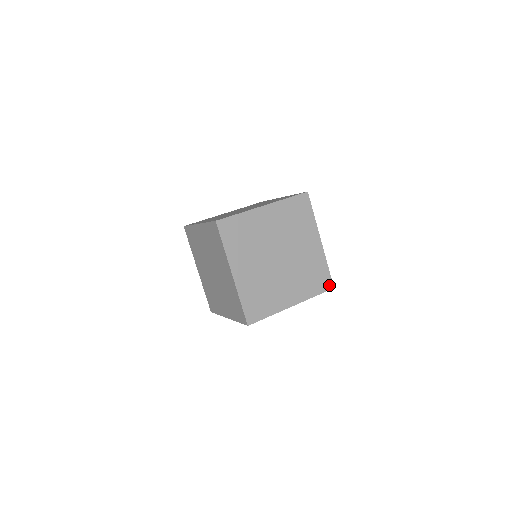
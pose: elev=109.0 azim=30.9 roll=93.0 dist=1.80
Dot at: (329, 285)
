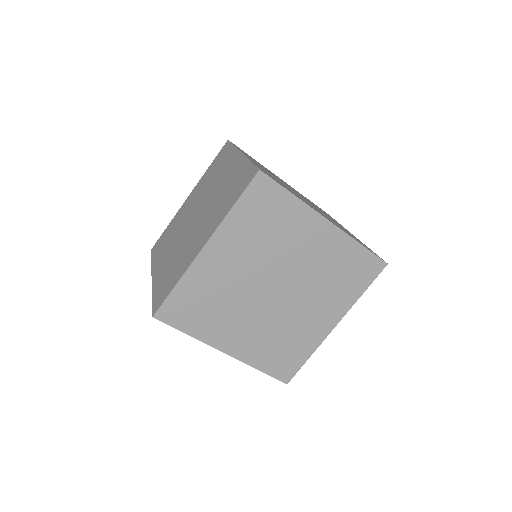
Dot at: (377, 266)
